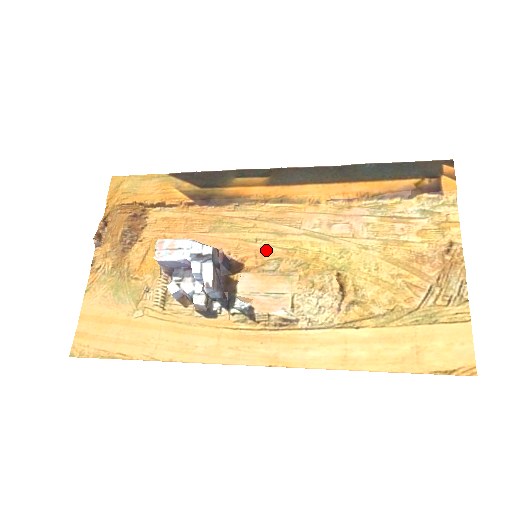
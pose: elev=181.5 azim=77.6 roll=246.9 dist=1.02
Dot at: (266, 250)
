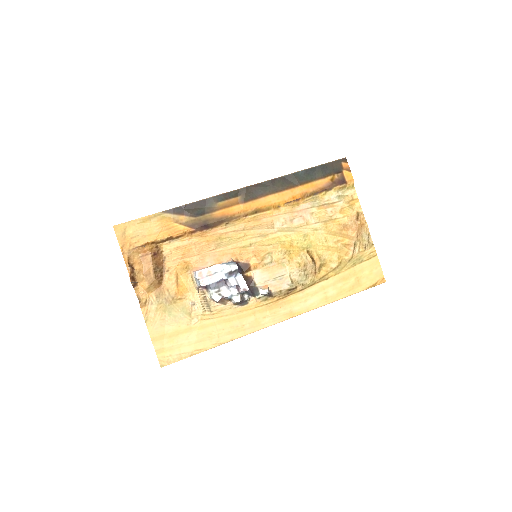
Dot at: (259, 249)
